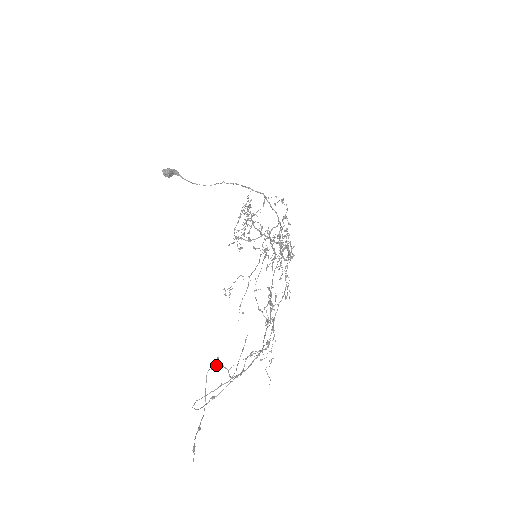
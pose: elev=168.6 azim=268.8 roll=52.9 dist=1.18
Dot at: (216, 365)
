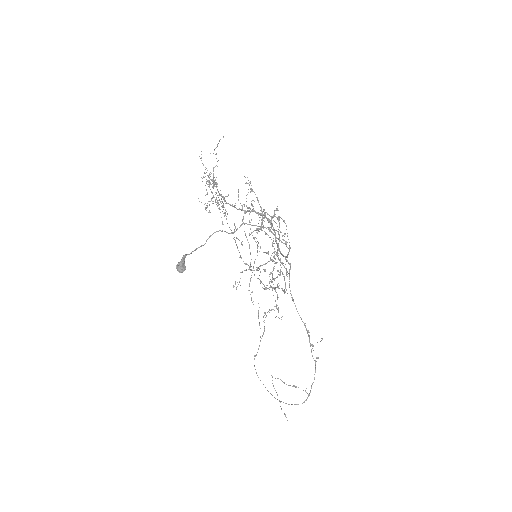
Dot at: (292, 386)
